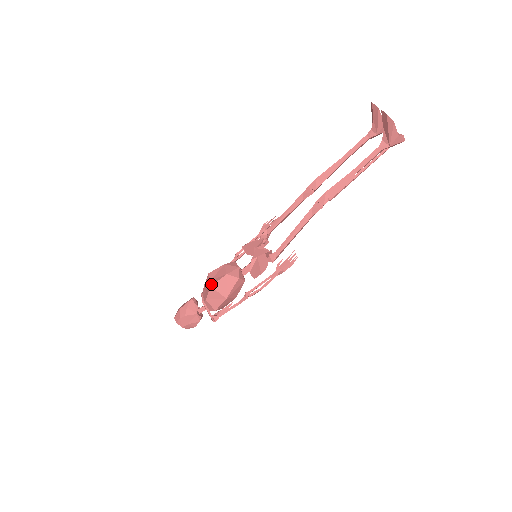
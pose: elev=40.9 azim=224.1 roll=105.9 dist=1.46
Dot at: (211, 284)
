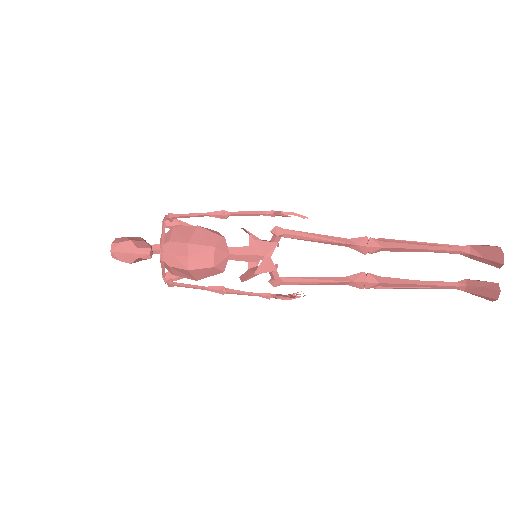
Dot at: (189, 267)
